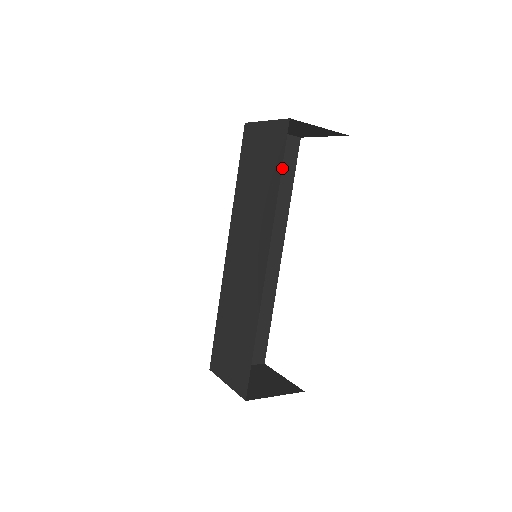
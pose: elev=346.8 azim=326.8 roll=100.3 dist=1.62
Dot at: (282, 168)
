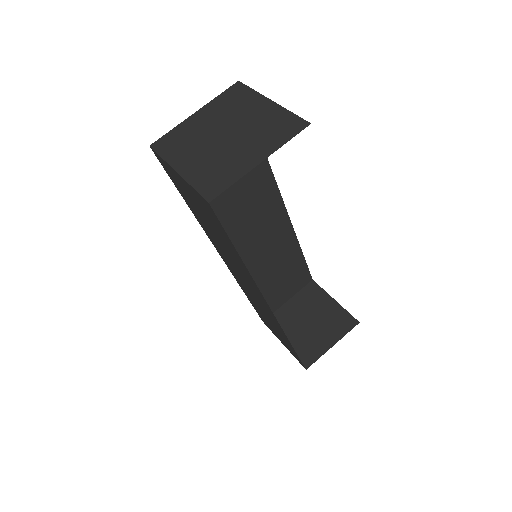
Dot at: occluded
